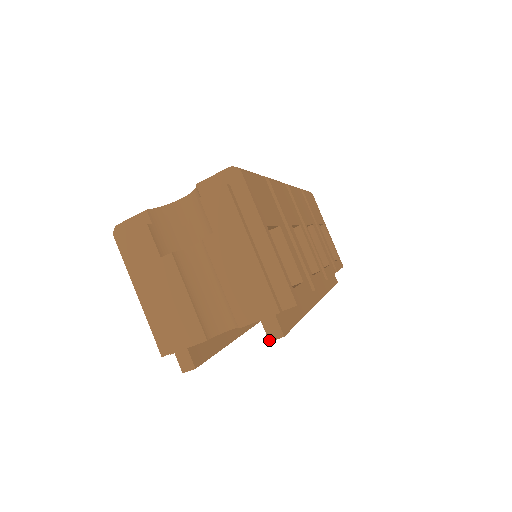
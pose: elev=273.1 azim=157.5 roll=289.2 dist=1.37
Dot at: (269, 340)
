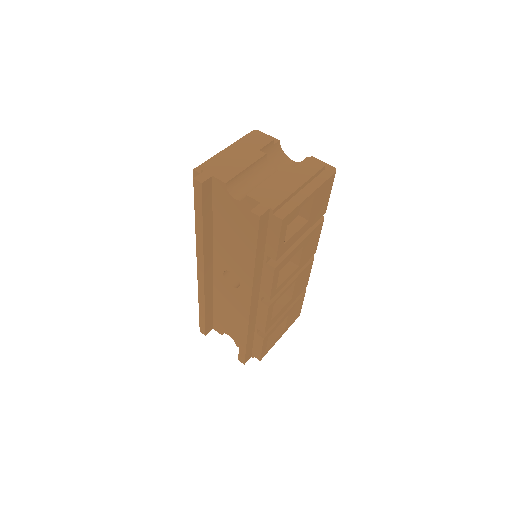
Dot at: (251, 210)
